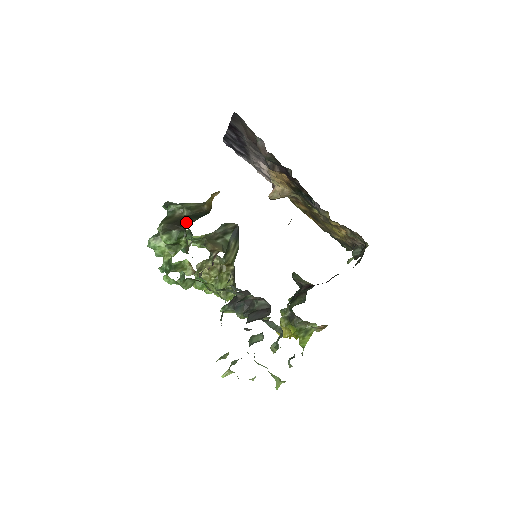
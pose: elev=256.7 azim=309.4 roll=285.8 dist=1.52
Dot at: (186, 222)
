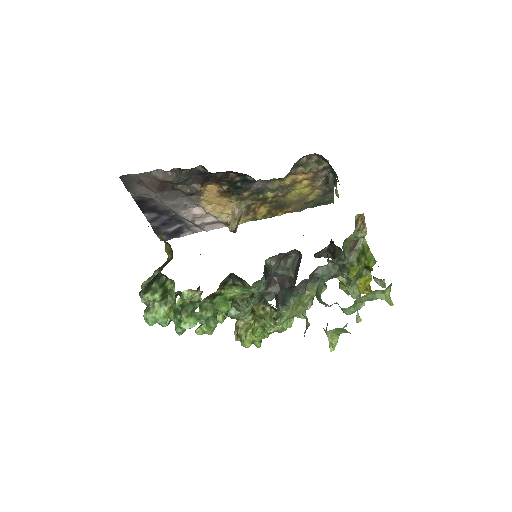
Dot at: occluded
